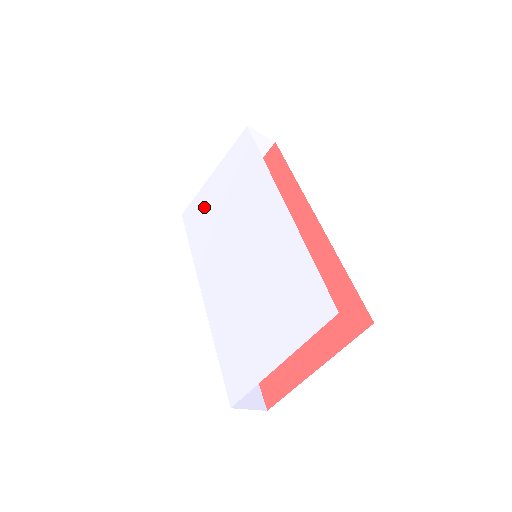
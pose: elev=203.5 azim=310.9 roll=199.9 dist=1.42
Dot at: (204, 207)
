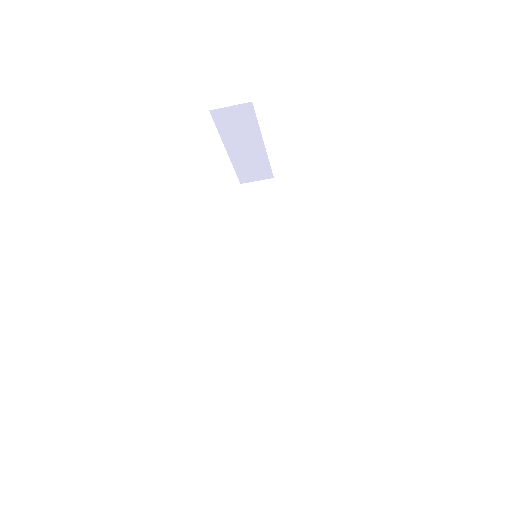
Dot at: occluded
